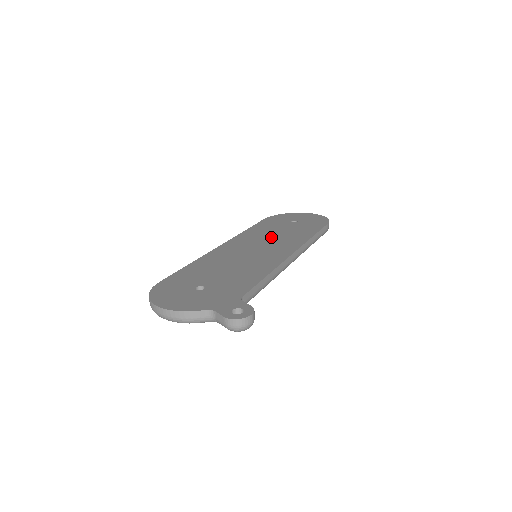
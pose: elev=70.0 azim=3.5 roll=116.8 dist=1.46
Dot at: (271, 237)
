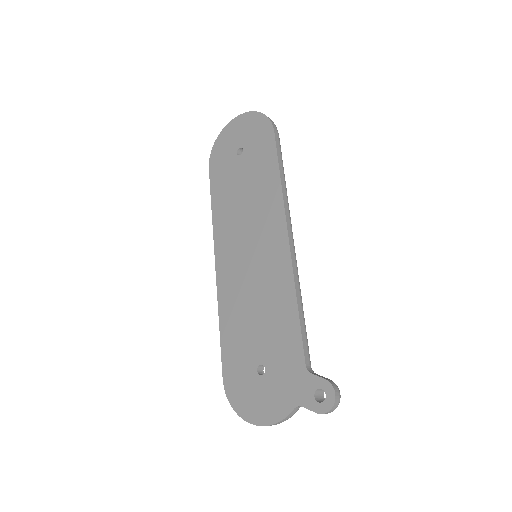
Dot at: (245, 212)
